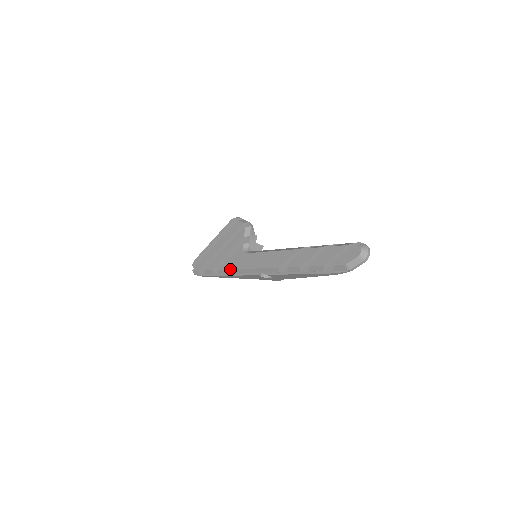
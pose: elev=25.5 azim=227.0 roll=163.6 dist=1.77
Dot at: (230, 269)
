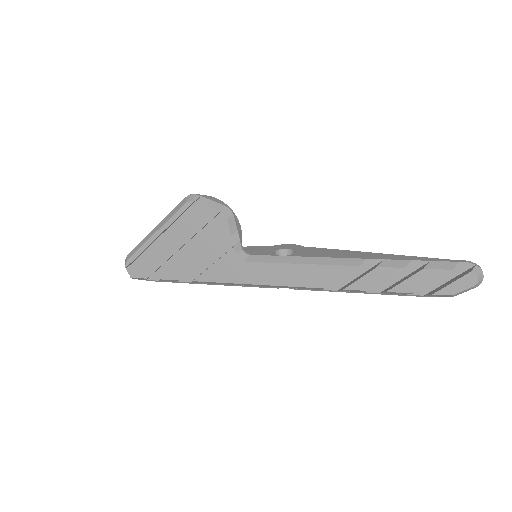
Dot at: (220, 283)
